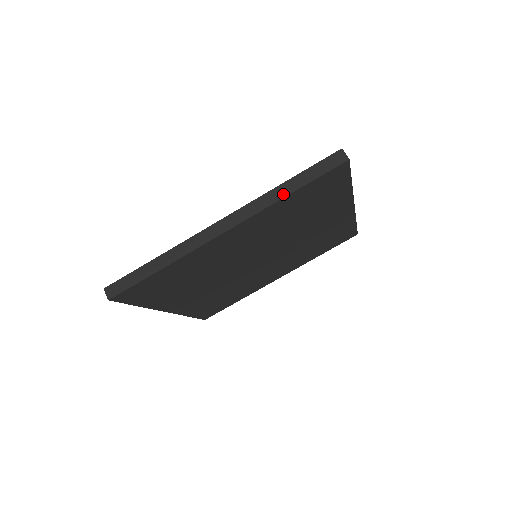
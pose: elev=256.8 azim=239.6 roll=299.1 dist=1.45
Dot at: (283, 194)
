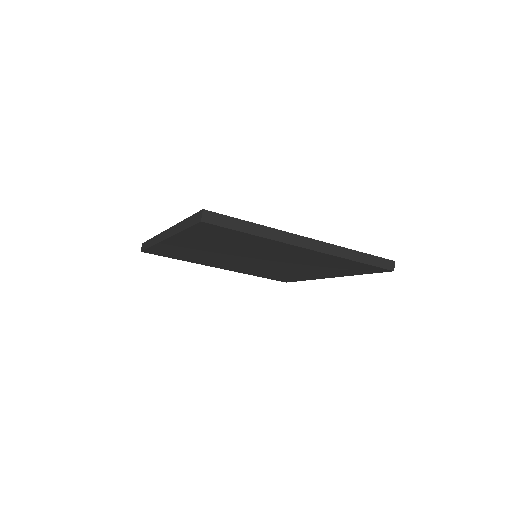
Dot at: (353, 258)
